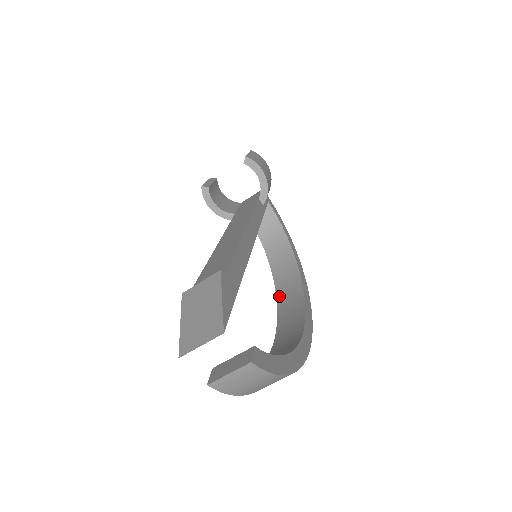
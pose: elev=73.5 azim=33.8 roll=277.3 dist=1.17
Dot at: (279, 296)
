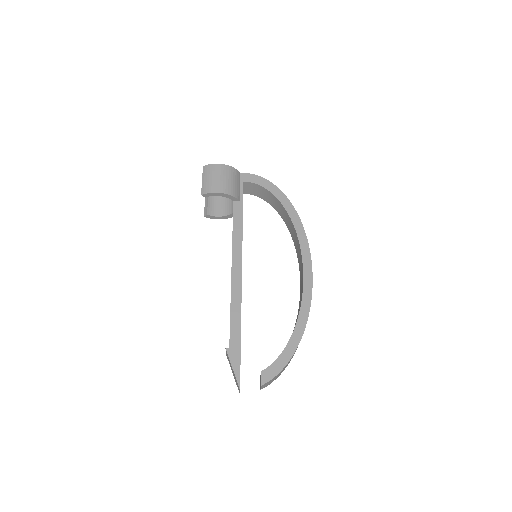
Dot at: (294, 244)
